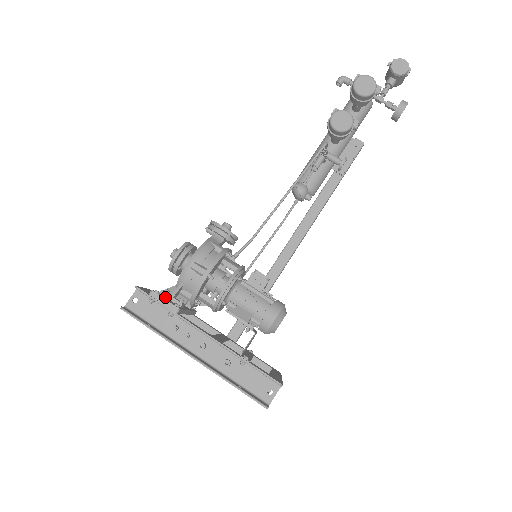
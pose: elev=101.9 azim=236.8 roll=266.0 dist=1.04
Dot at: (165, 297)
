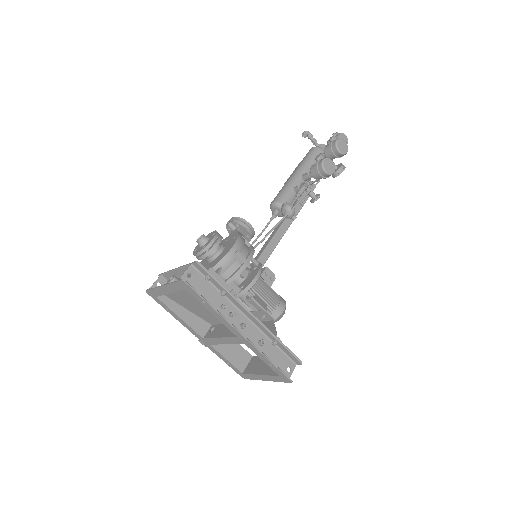
Dot at: occluded
